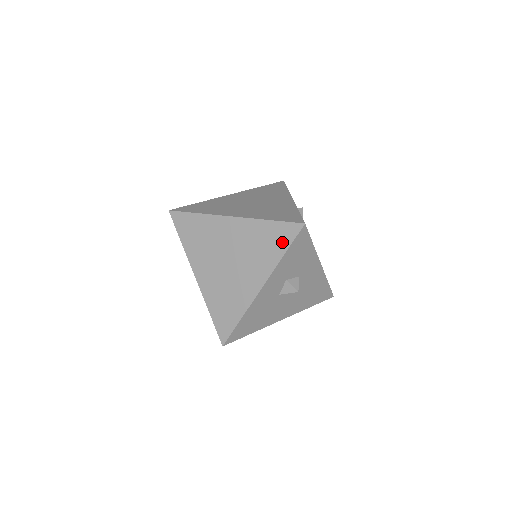
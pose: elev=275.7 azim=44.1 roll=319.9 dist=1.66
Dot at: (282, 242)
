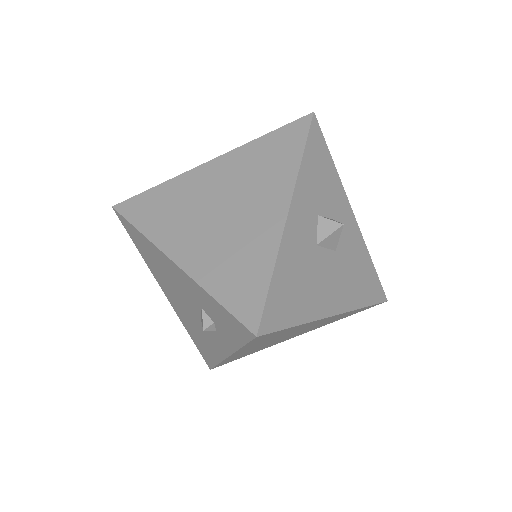
Dot at: (293, 145)
